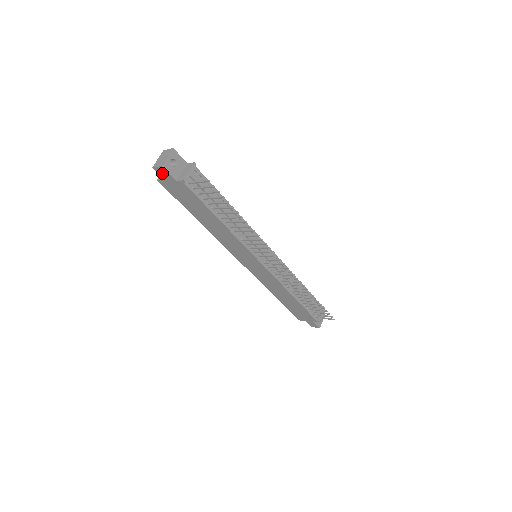
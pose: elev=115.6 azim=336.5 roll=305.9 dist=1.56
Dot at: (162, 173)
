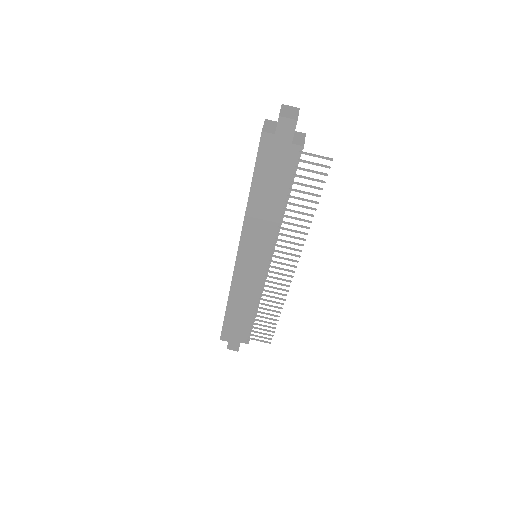
Dot at: (284, 127)
